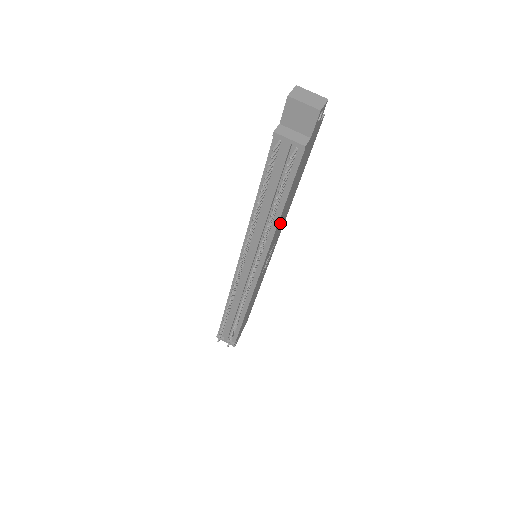
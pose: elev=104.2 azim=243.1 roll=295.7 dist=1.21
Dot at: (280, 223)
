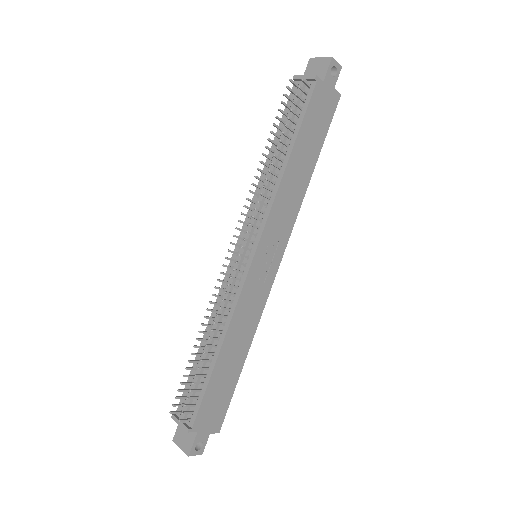
Dot at: (287, 192)
